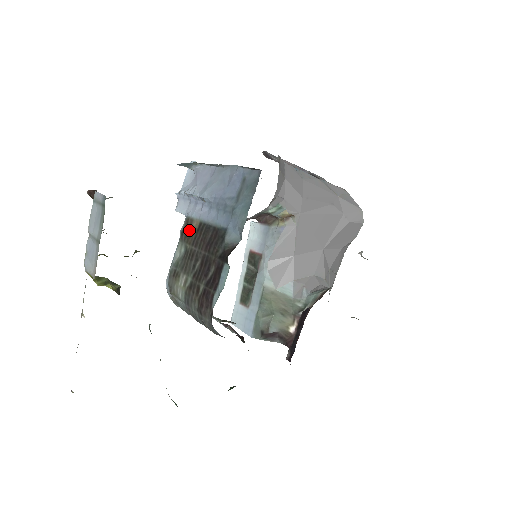
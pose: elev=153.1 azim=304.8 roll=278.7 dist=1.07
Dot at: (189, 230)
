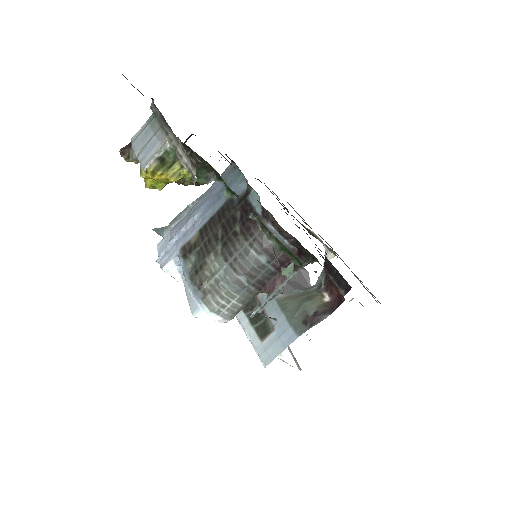
Dot at: (190, 247)
